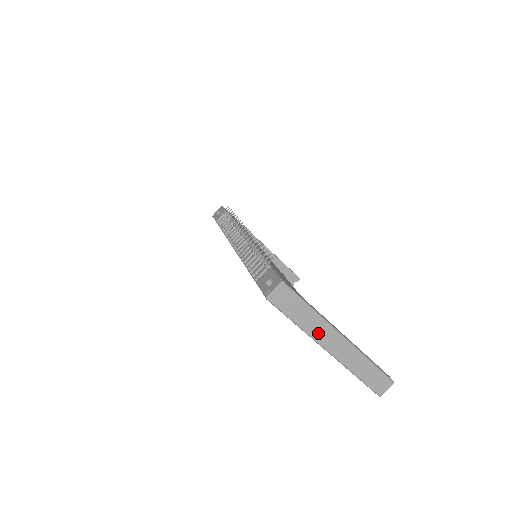
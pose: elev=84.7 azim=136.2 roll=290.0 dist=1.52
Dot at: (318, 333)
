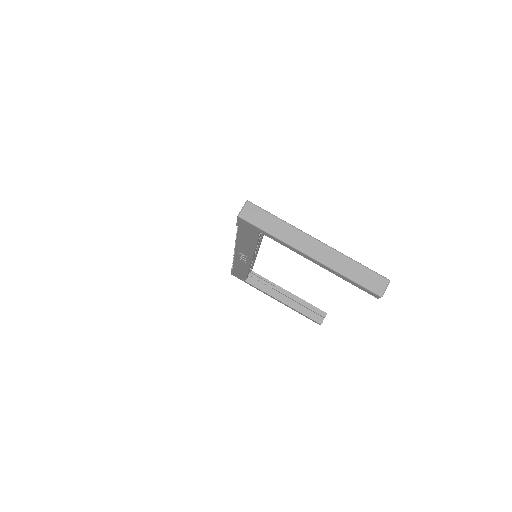
Dot at: (293, 239)
